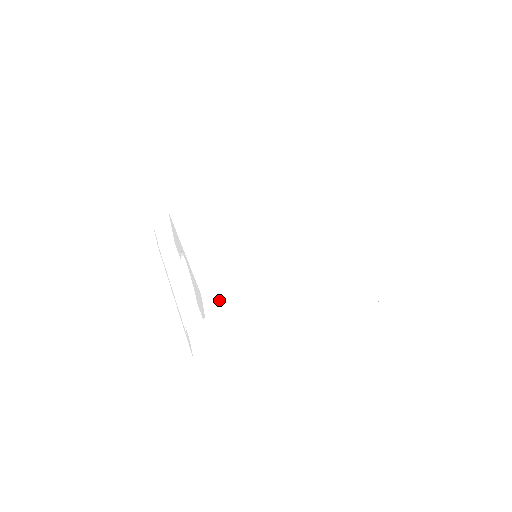
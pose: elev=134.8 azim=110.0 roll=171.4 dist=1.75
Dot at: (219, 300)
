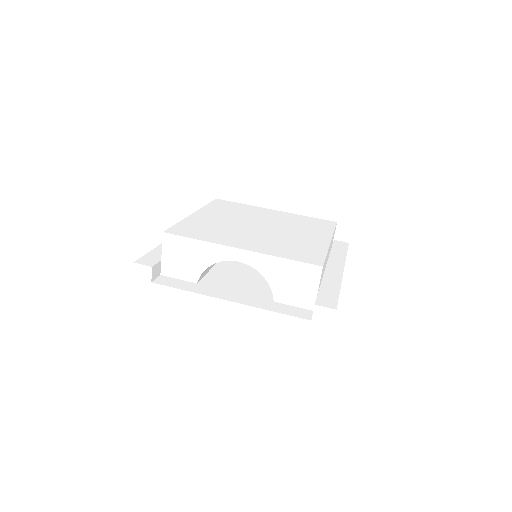
Dot at: (322, 273)
